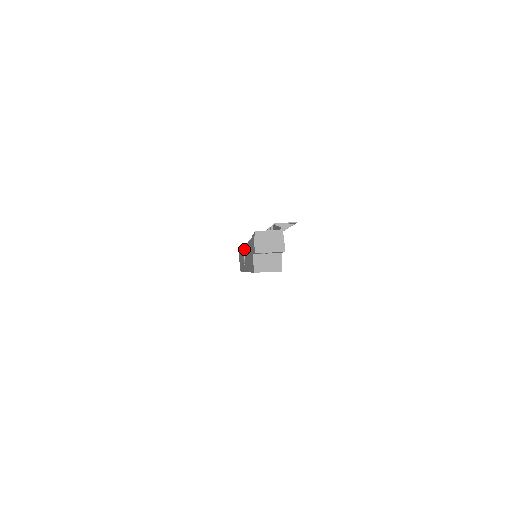
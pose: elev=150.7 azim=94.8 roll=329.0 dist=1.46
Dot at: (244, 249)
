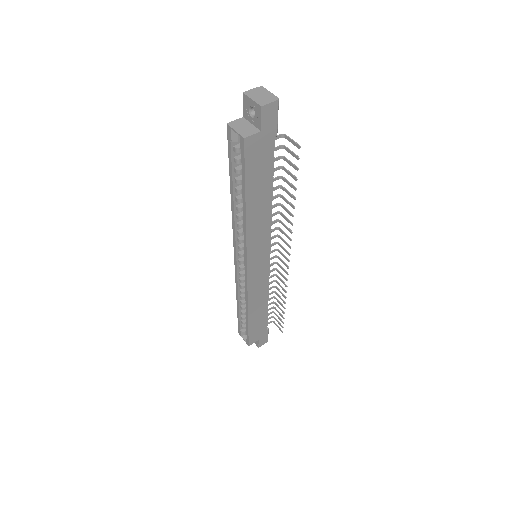
Dot at: occluded
